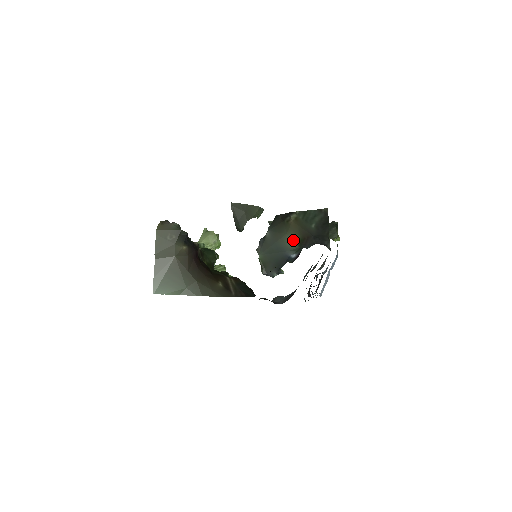
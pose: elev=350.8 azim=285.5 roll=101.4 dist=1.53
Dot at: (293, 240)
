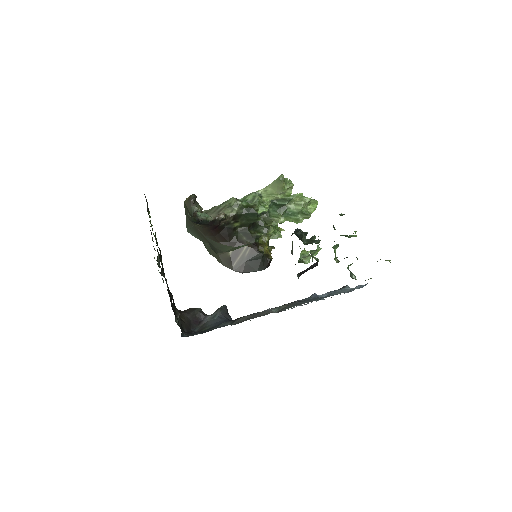
Dot at: occluded
